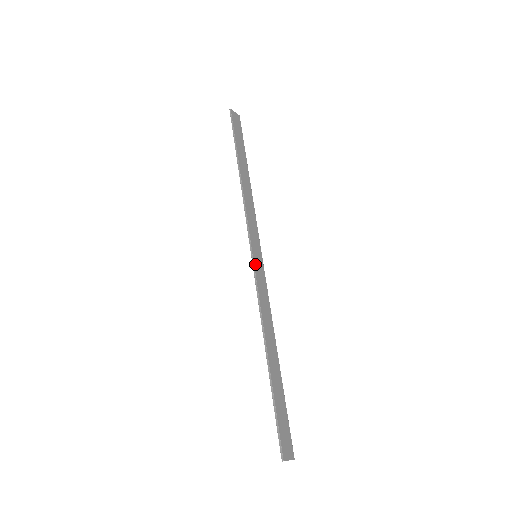
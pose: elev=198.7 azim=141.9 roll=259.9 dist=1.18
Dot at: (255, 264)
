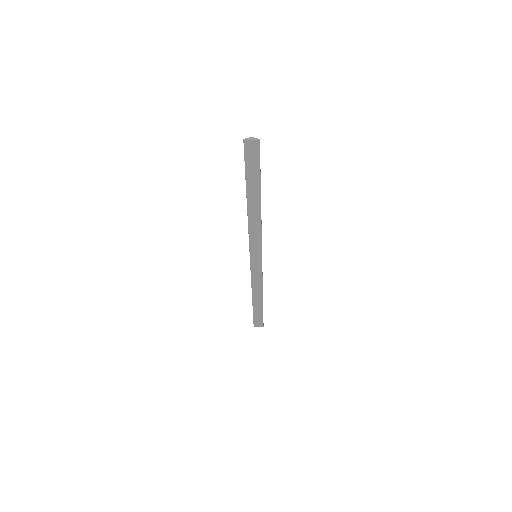
Dot at: (252, 262)
